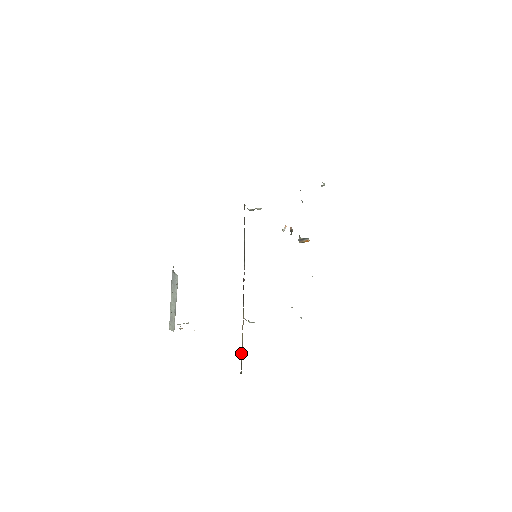
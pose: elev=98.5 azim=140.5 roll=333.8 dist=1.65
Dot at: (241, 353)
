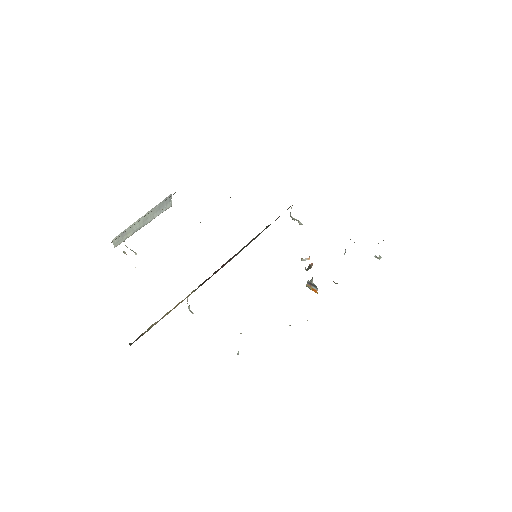
Dot at: (150, 326)
